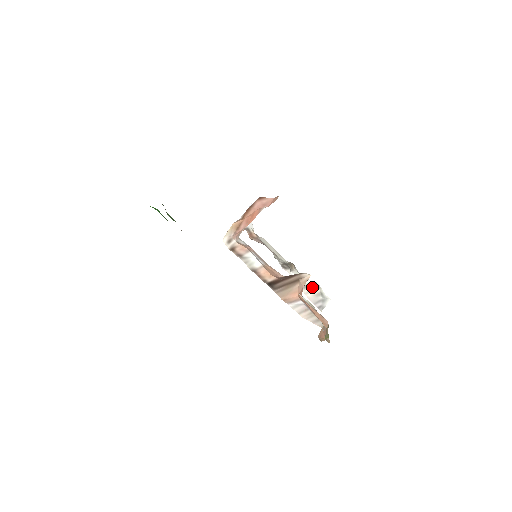
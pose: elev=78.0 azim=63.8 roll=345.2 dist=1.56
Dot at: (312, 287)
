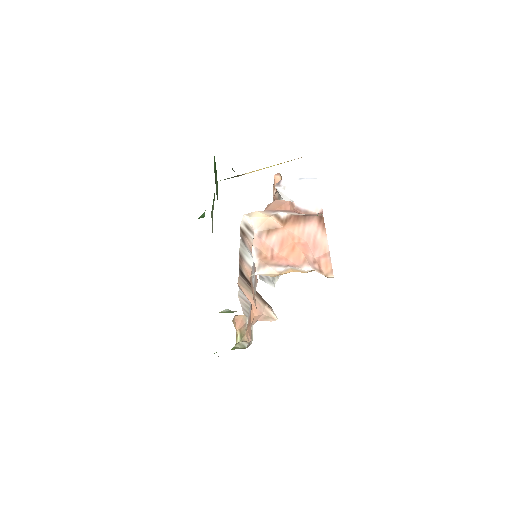
Dot at: occluded
